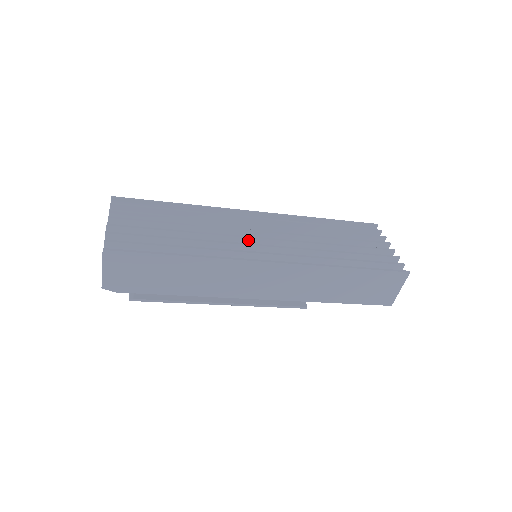
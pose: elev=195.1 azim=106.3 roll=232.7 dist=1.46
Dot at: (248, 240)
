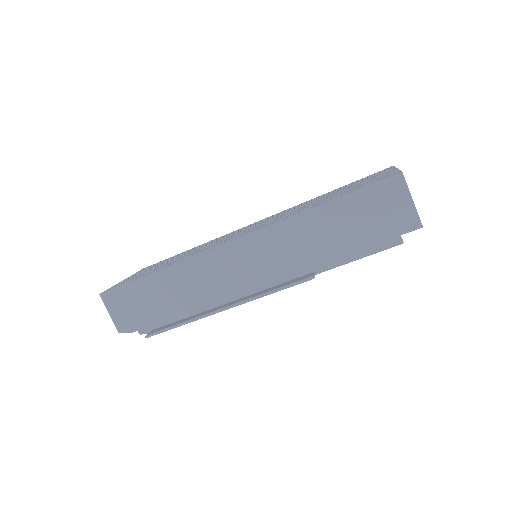
Dot at: occluded
